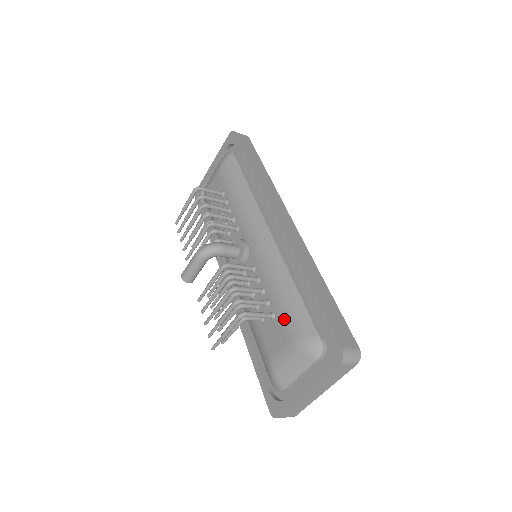
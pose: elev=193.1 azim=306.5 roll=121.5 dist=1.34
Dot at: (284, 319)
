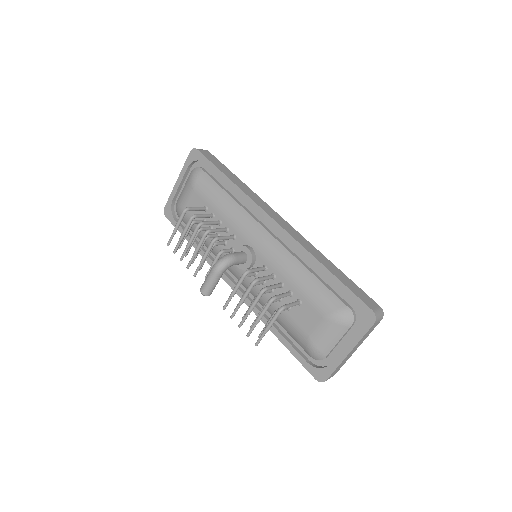
Dot at: (312, 302)
